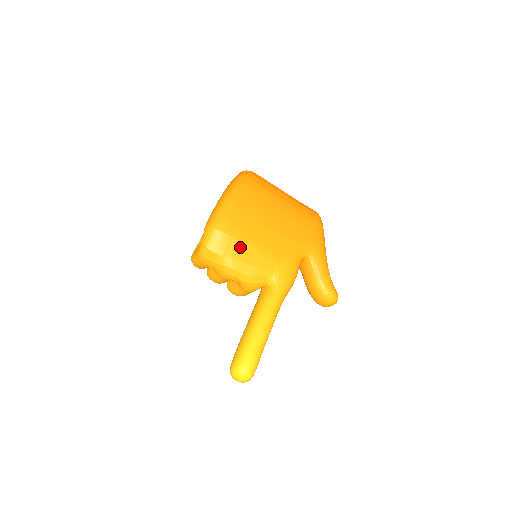
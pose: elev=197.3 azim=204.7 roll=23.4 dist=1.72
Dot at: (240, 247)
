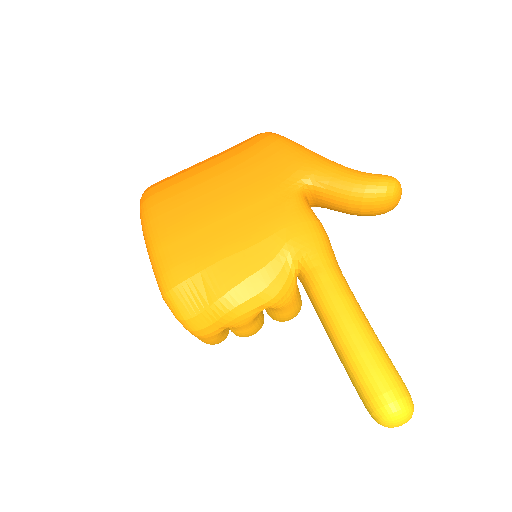
Dot at: (216, 274)
